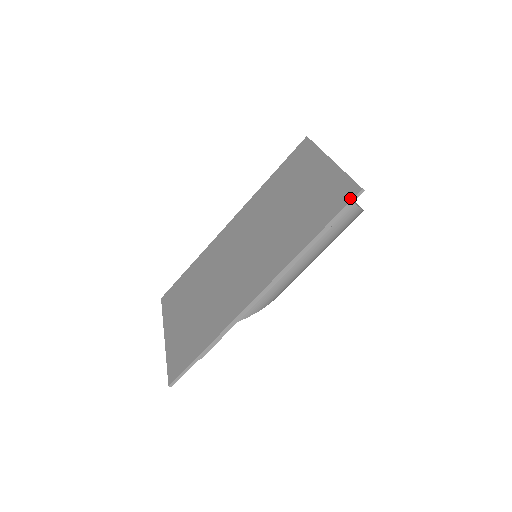
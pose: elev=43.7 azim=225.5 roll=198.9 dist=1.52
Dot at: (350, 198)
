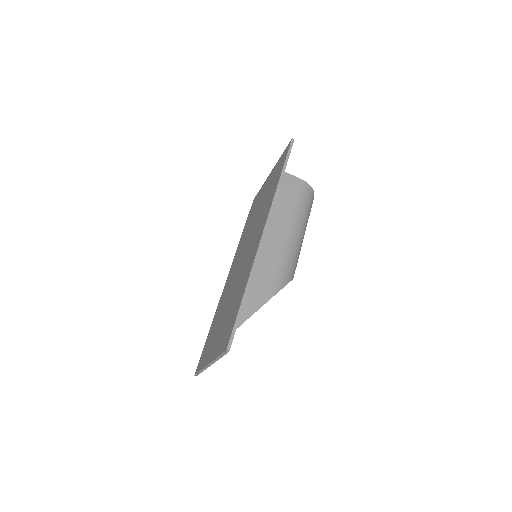
Dot at: (288, 147)
